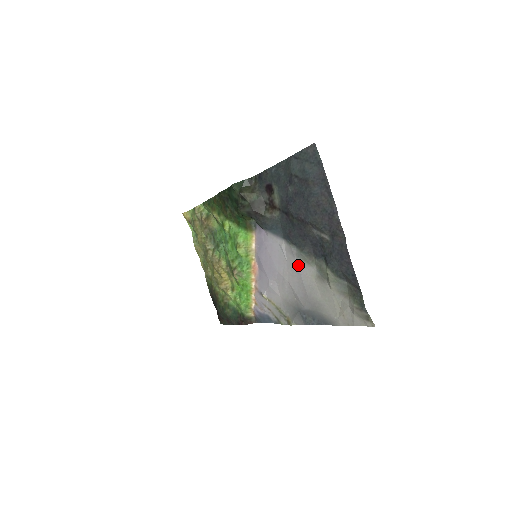
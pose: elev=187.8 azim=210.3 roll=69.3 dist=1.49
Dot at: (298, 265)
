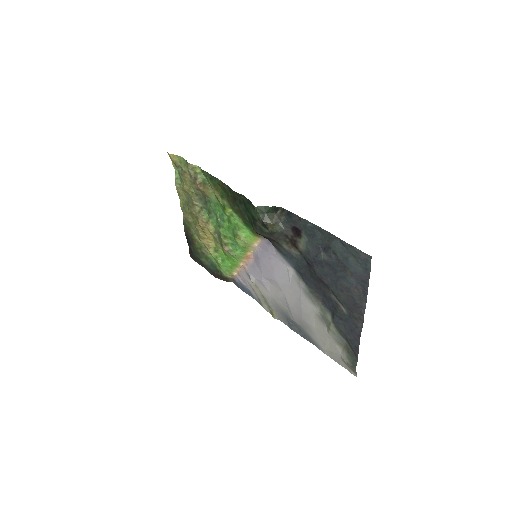
Dot at: (302, 296)
